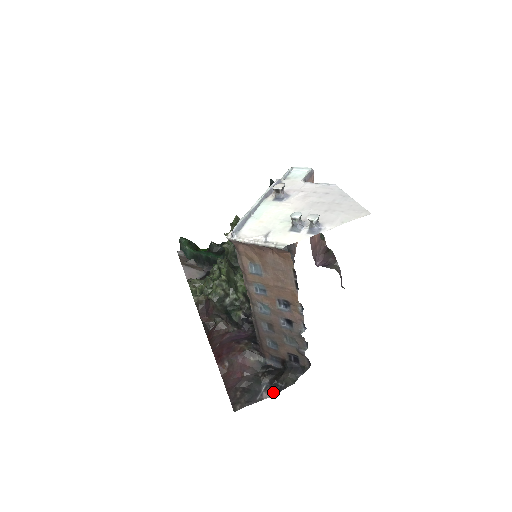
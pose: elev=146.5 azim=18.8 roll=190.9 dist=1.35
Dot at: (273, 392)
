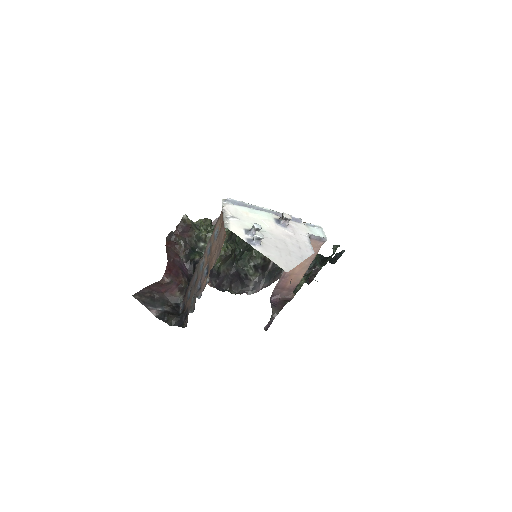
Dot at: (159, 316)
